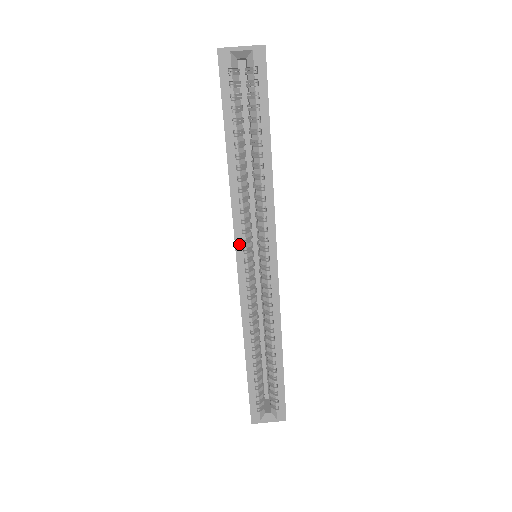
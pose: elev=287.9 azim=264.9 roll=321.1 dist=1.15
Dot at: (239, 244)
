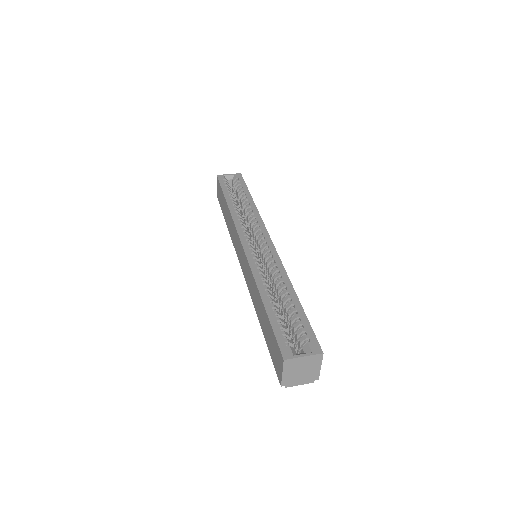
Dot at: (241, 233)
